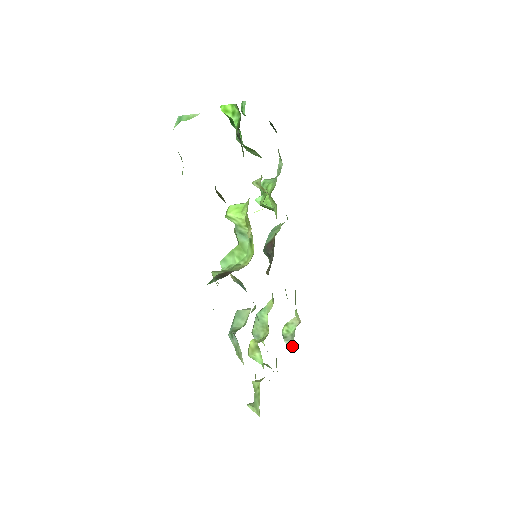
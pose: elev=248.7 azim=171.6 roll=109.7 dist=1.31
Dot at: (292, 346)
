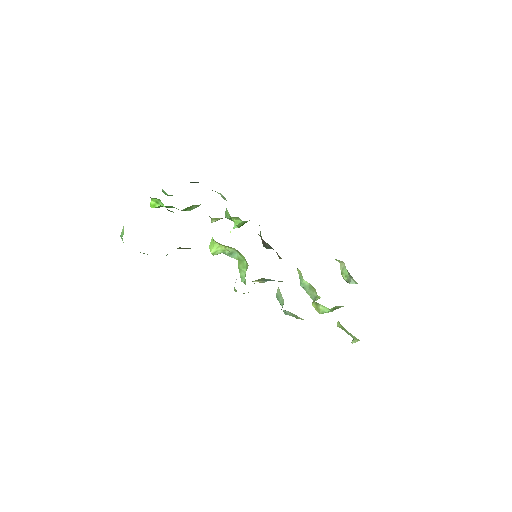
Dot at: (355, 282)
